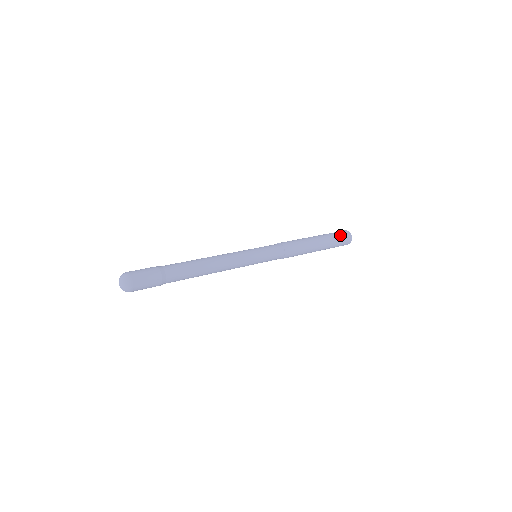
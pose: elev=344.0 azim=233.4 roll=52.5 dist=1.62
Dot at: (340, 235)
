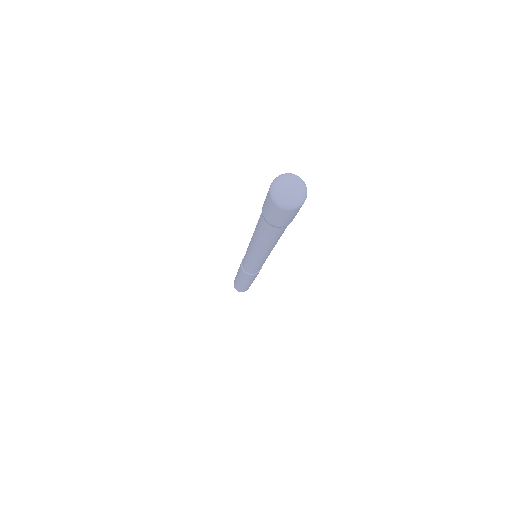
Dot at: occluded
